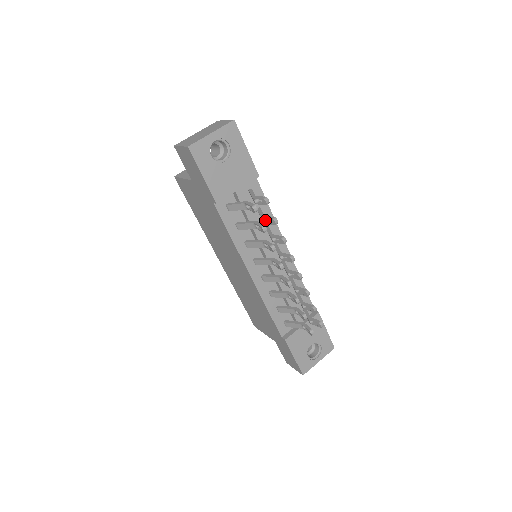
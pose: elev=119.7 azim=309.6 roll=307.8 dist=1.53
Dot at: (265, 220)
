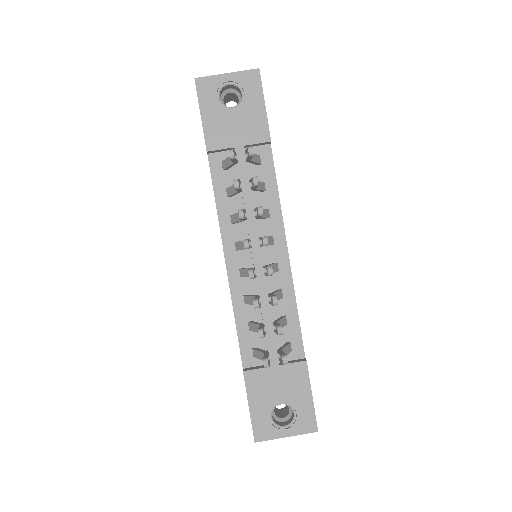
Dot at: occluded
